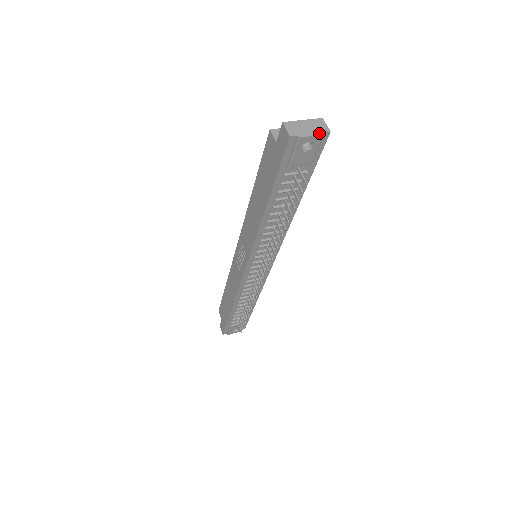
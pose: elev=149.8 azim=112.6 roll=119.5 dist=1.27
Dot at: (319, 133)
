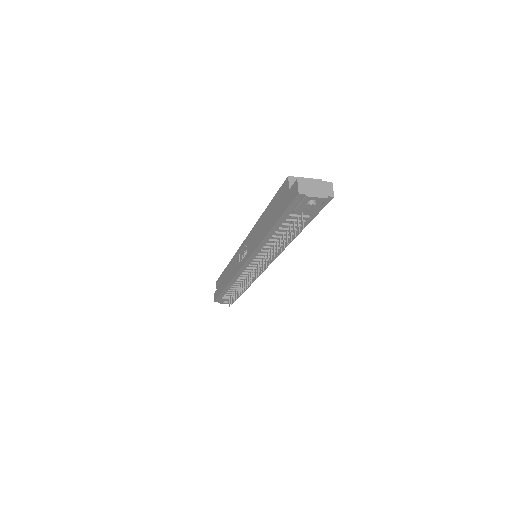
Dot at: (324, 196)
